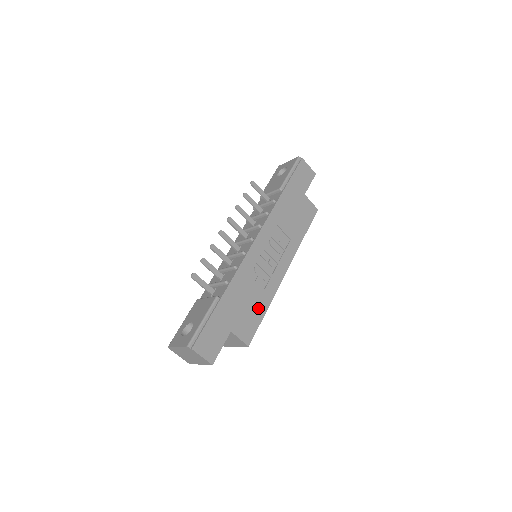
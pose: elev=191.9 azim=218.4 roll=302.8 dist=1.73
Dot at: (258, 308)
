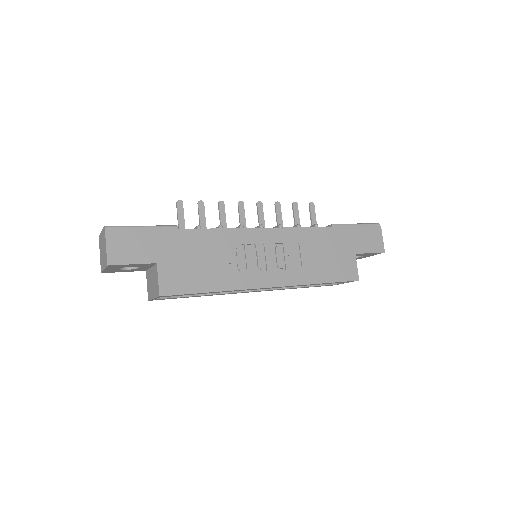
Dot at: (206, 279)
